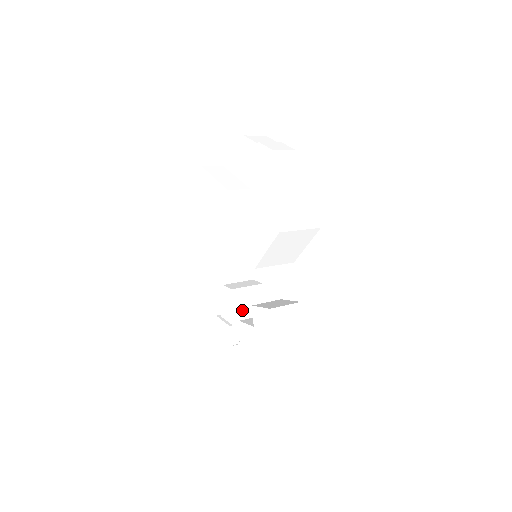
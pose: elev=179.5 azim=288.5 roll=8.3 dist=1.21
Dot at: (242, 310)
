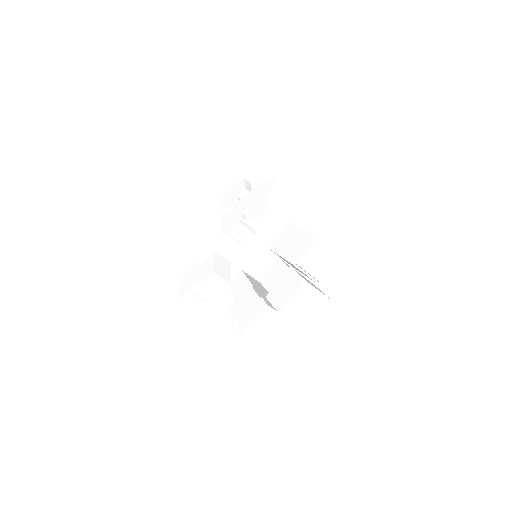
Dot at: (258, 287)
